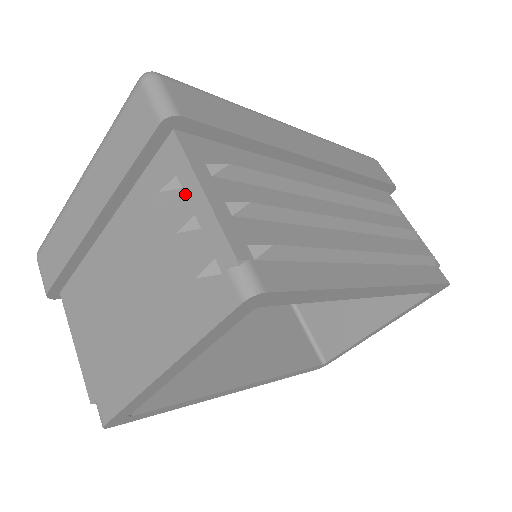
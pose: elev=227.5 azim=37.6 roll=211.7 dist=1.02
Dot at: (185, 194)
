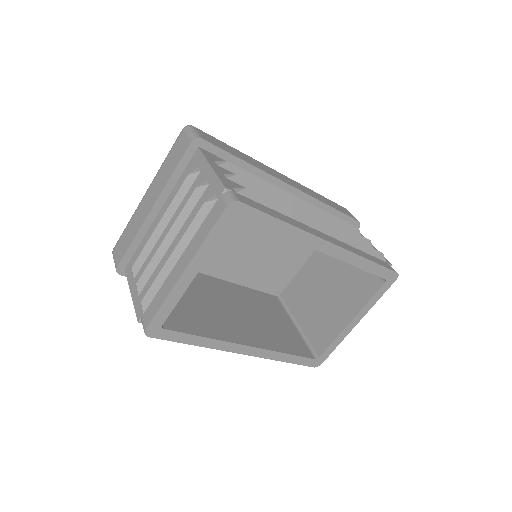
Dot at: (202, 173)
